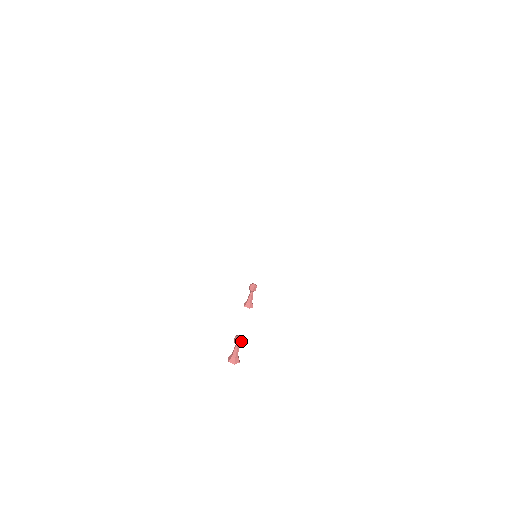
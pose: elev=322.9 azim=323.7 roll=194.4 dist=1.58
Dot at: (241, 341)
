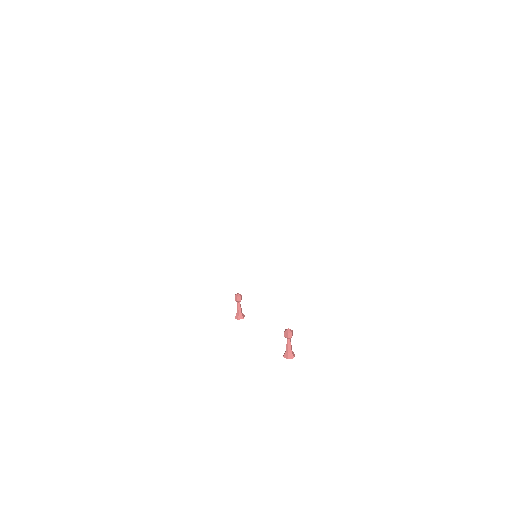
Dot at: (292, 333)
